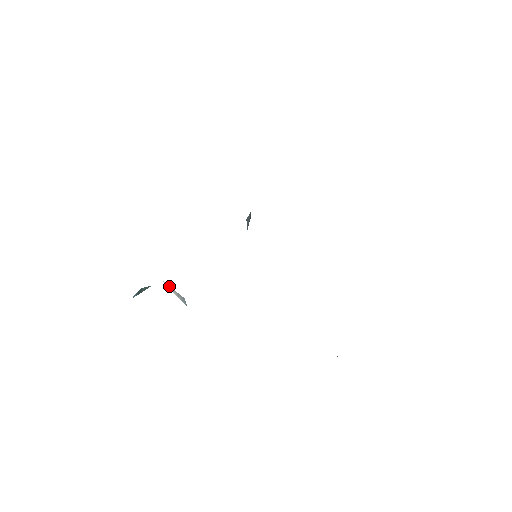
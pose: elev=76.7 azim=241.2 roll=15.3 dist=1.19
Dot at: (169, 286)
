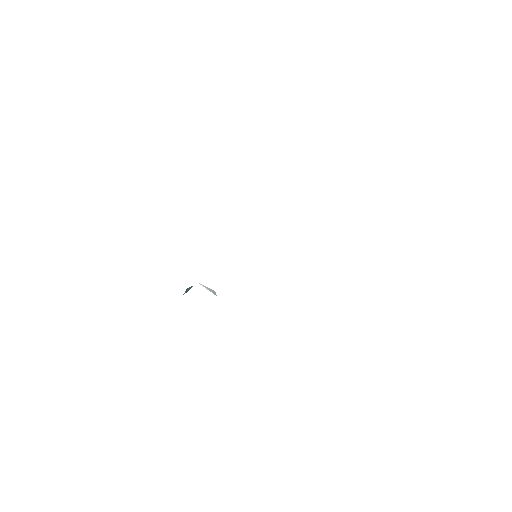
Dot at: (203, 285)
